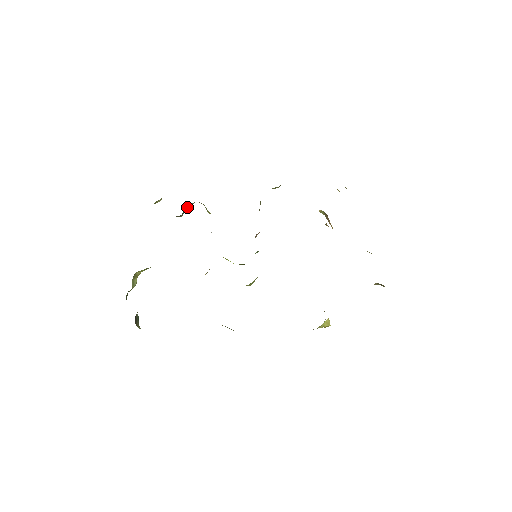
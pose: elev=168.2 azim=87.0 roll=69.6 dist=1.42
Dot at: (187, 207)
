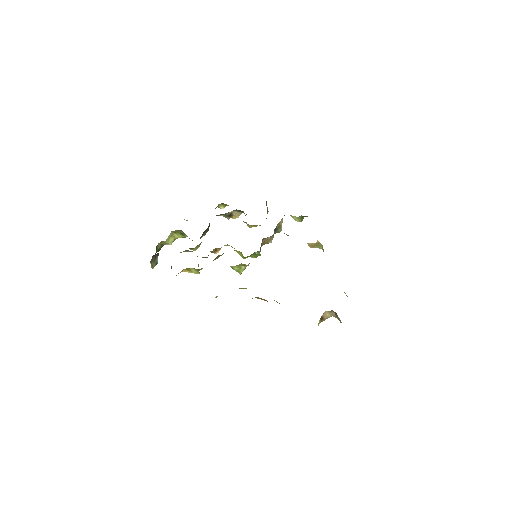
Dot at: (235, 214)
